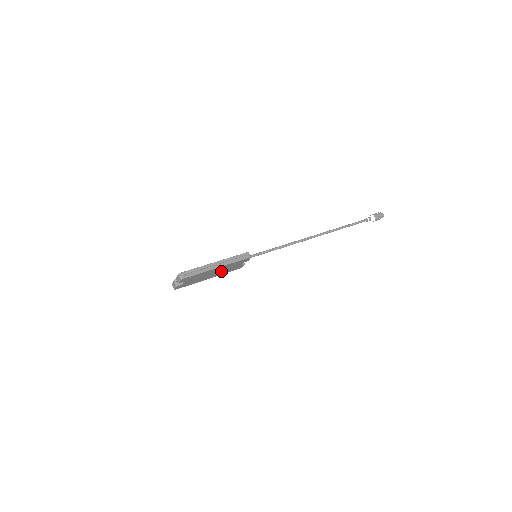
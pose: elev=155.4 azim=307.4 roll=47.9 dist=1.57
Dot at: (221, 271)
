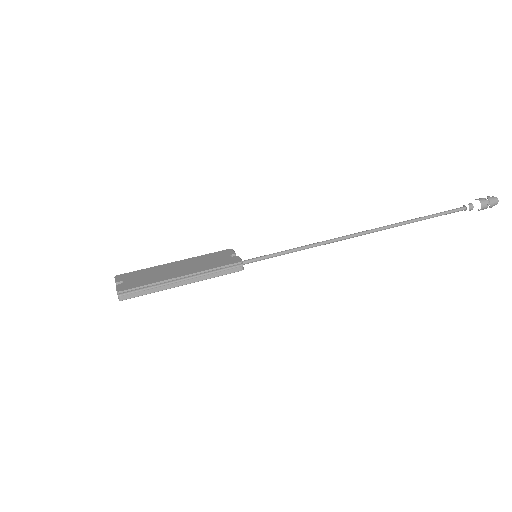
Dot at: occluded
